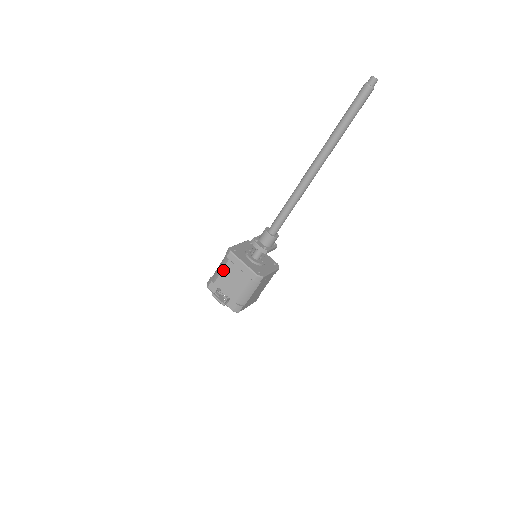
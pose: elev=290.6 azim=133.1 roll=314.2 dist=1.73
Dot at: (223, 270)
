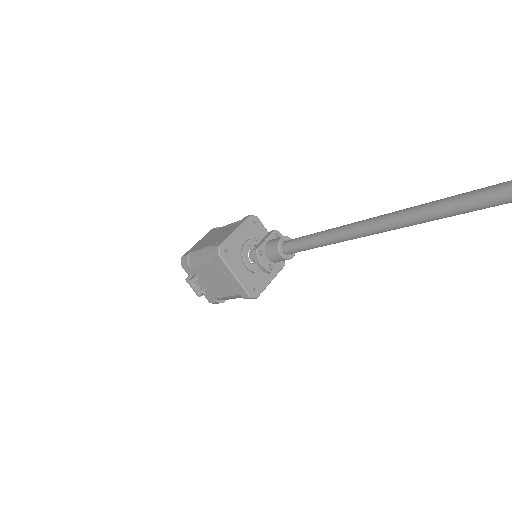
Dot at: (205, 265)
